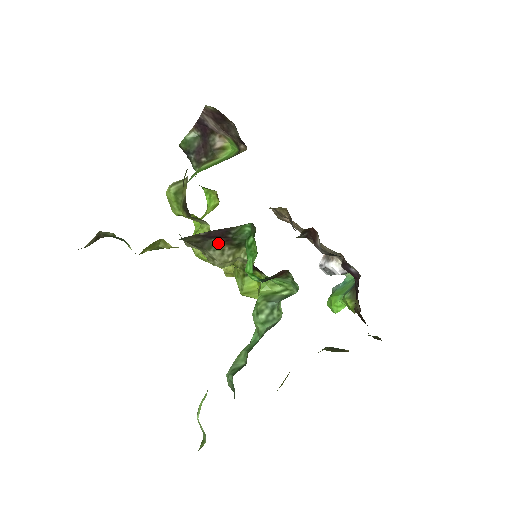
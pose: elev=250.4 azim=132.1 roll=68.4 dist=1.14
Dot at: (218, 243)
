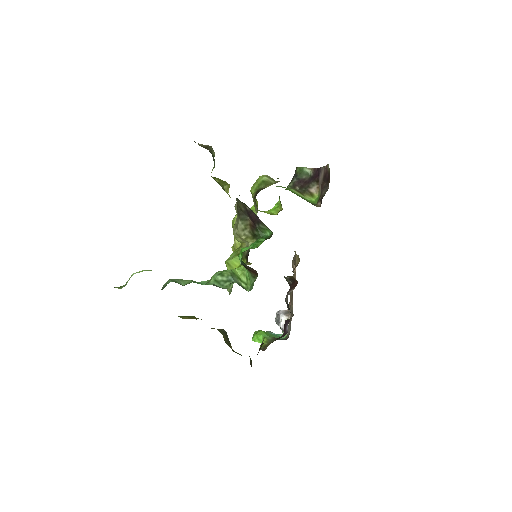
Dot at: (248, 222)
